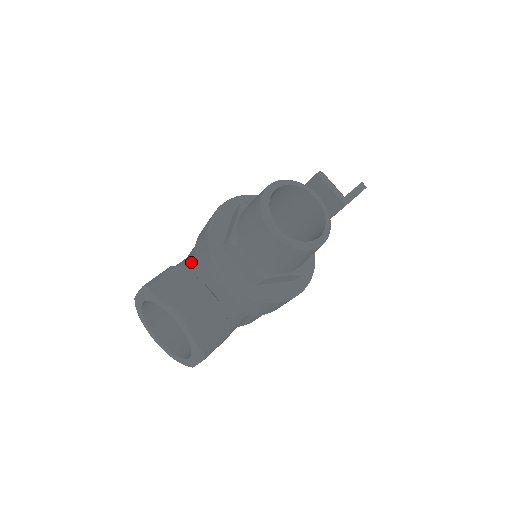
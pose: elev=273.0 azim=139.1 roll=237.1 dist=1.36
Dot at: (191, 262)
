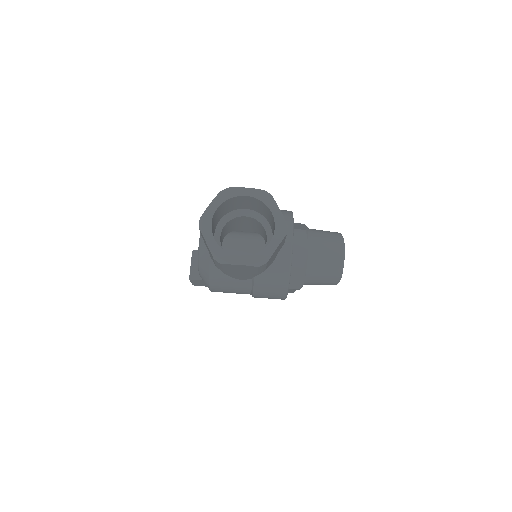
Dot at: occluded
